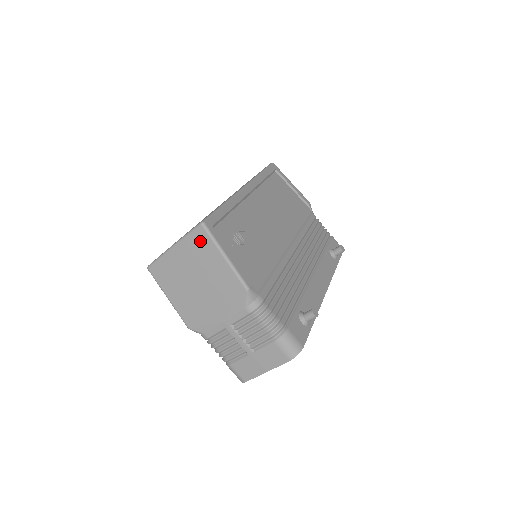
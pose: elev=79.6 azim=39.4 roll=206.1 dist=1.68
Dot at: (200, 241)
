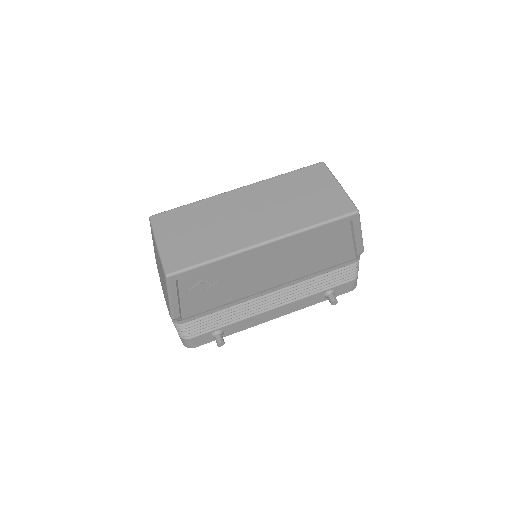
Dot at: (163, 275)
